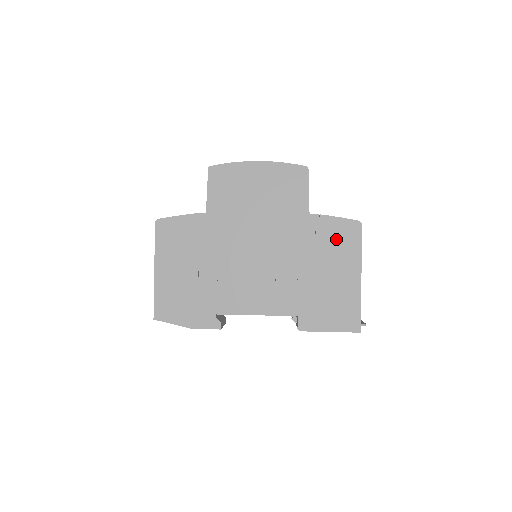
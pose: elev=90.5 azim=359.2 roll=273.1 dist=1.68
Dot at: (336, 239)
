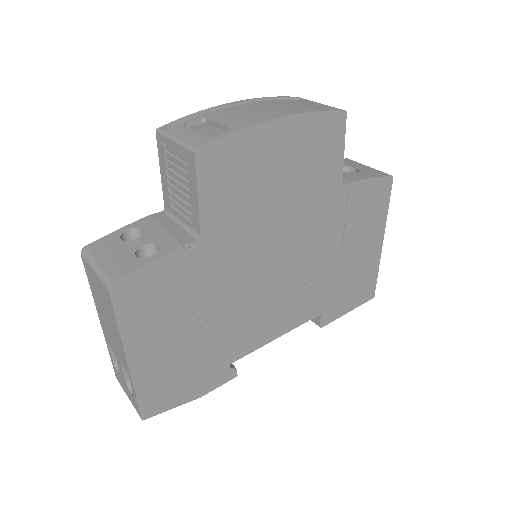
Dot at: (366, 208)
